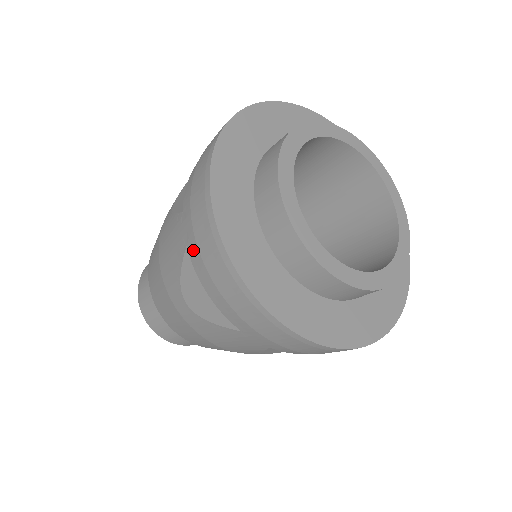
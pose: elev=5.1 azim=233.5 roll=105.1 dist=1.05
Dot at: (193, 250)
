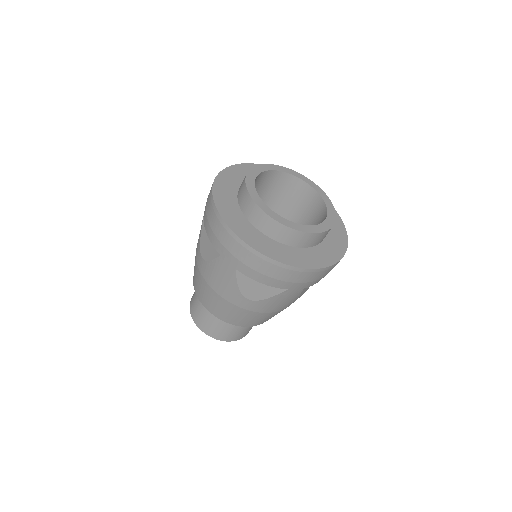
Dot at: occluded
